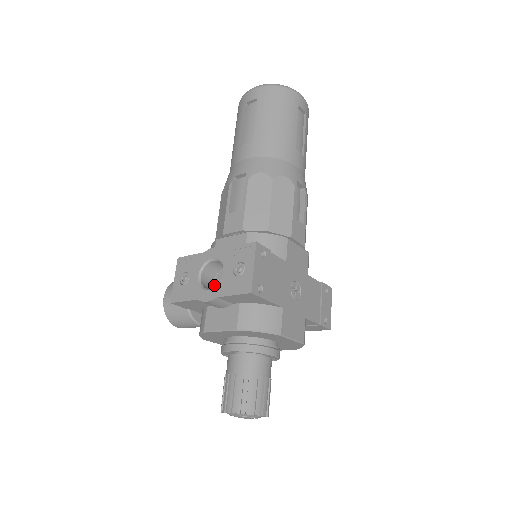
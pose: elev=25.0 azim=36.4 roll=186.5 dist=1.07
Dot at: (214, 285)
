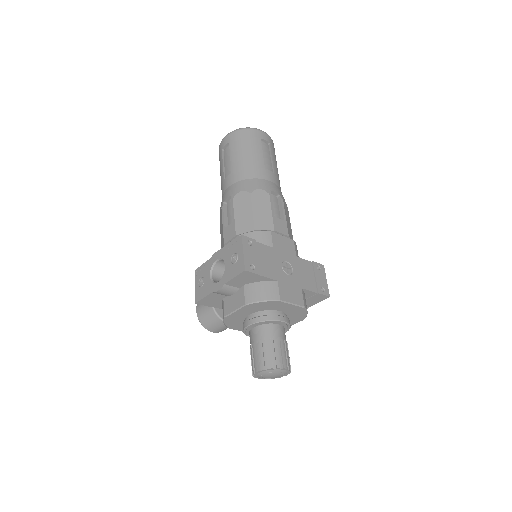
Dot at: occluded
